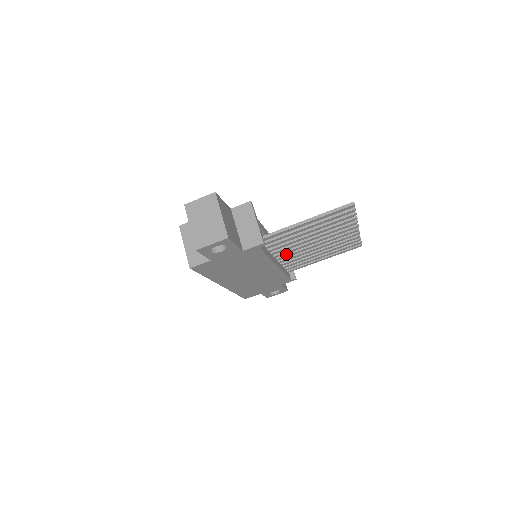
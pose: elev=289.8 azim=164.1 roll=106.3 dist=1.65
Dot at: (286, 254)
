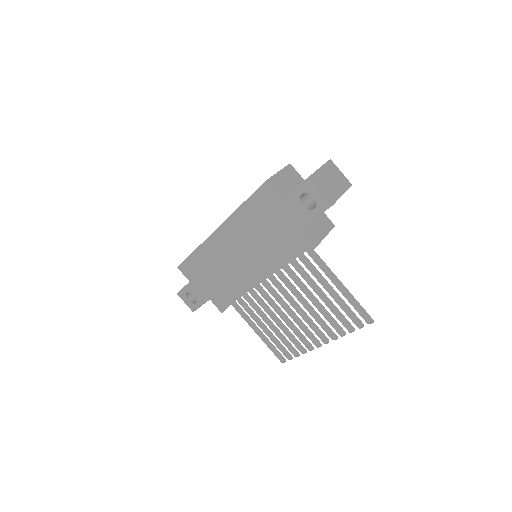
Dot at: (270, 285)
